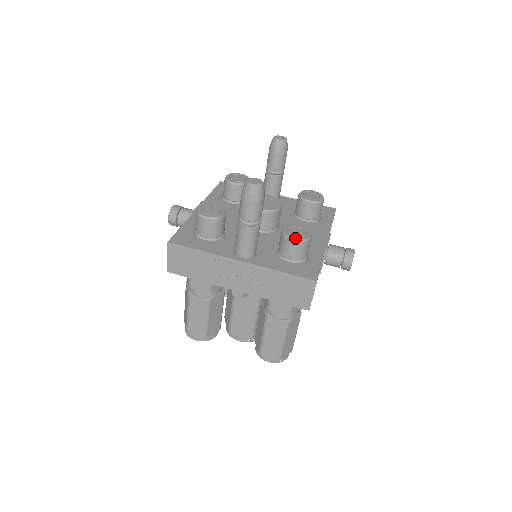
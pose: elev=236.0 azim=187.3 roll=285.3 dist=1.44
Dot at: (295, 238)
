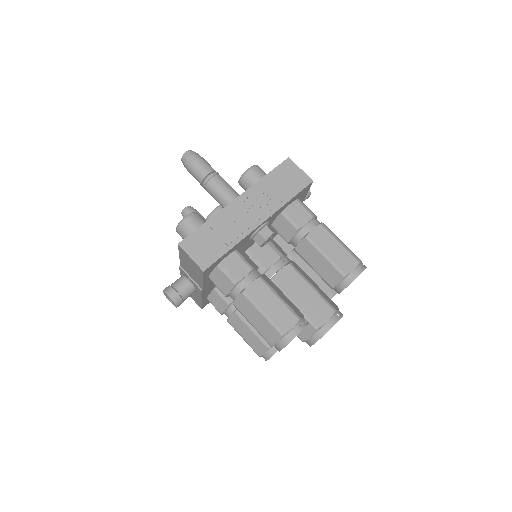
Dot at: (249, 168)
